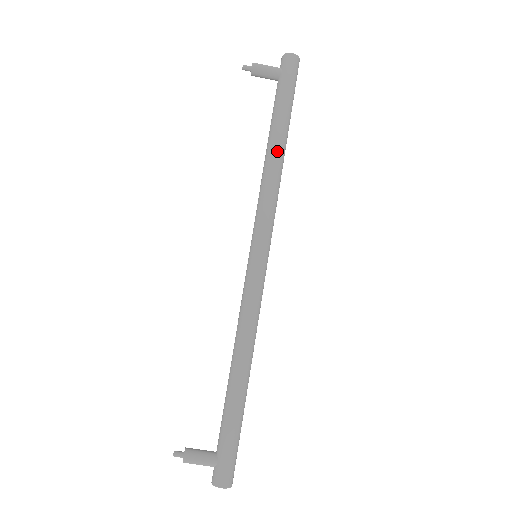
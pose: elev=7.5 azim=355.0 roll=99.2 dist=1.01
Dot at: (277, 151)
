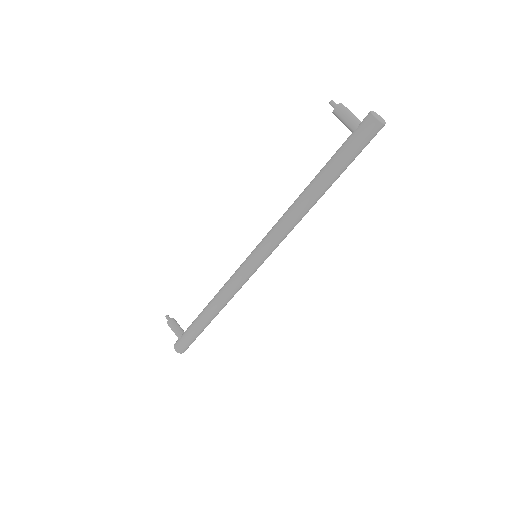
Dot at: (307, 198)
